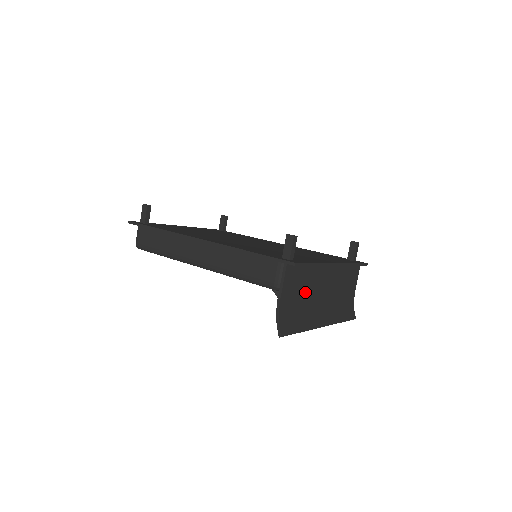
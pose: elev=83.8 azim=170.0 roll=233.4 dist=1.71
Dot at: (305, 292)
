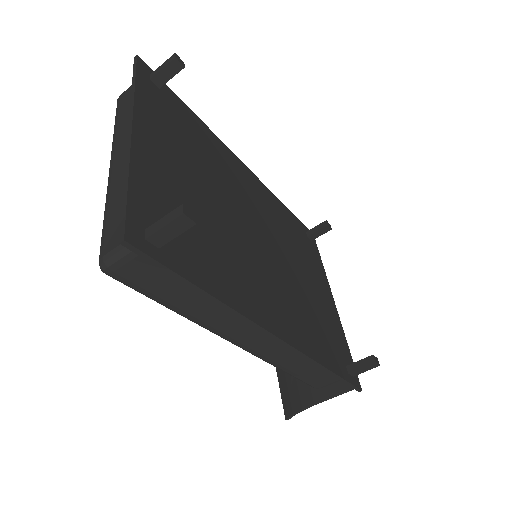
Dot at: occluded
